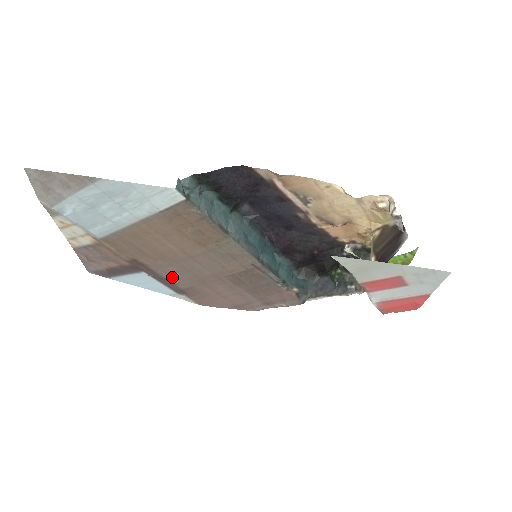
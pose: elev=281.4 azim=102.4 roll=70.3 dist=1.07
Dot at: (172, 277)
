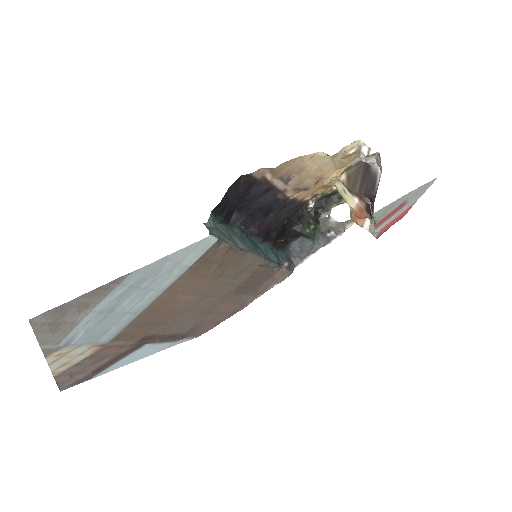
Dot at: (178, 329)
